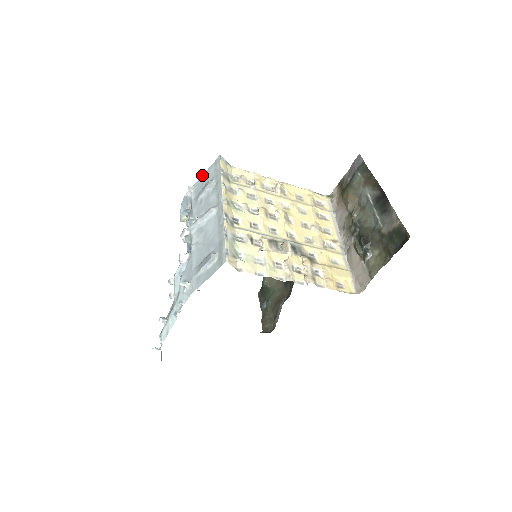
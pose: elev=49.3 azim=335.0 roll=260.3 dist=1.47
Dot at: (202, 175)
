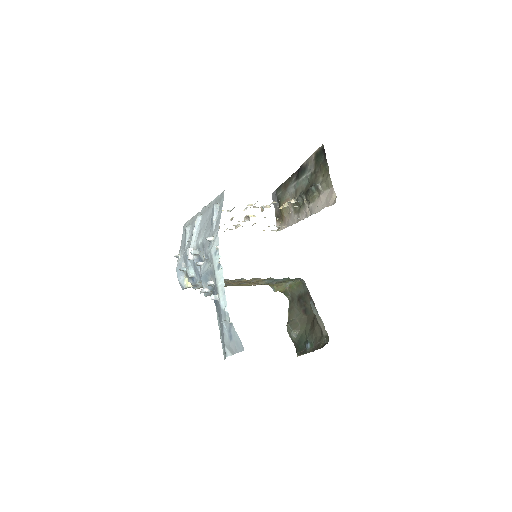
Dot at: (180, 246)
